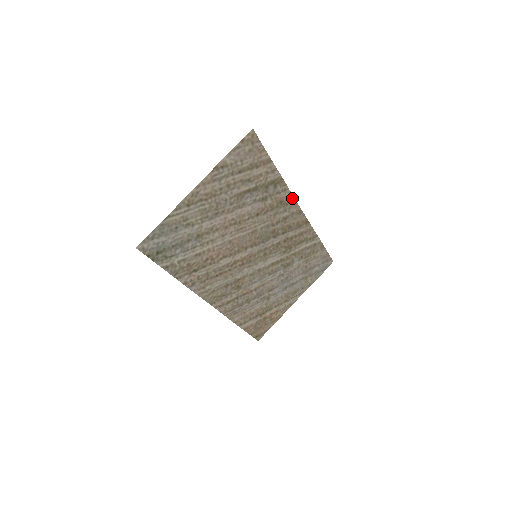
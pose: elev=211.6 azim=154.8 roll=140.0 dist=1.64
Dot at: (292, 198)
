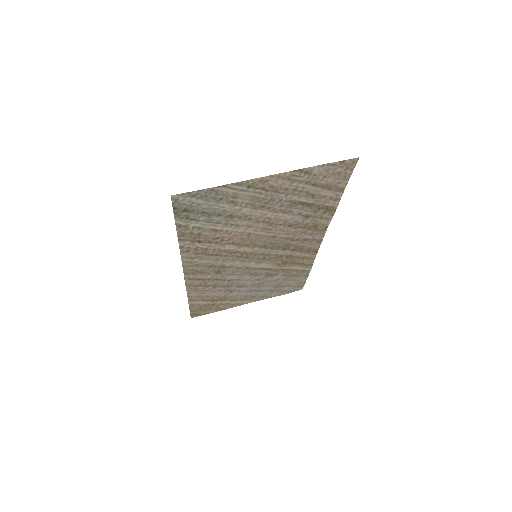
Dot at: (326, 227)
